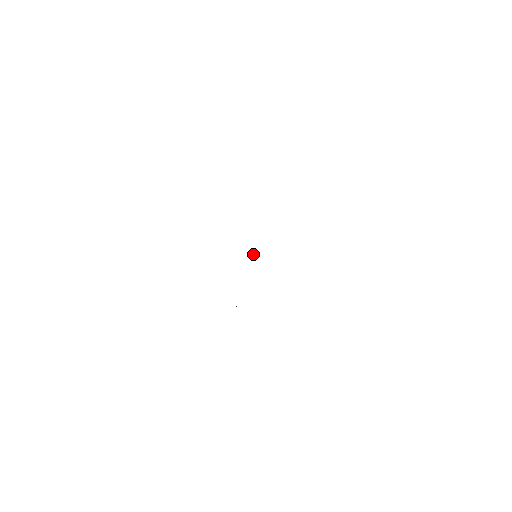
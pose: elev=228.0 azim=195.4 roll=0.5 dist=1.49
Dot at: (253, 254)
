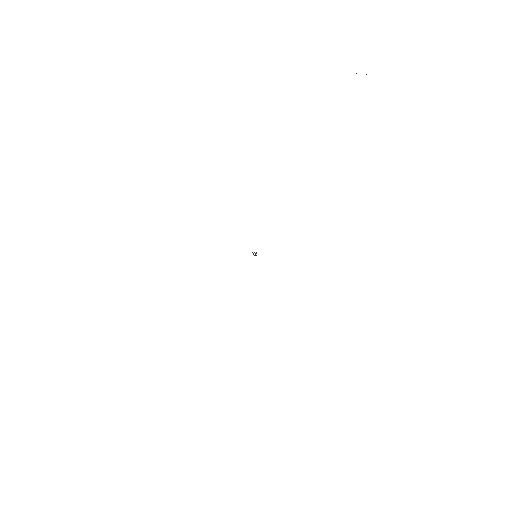
Dot at: (253, 254)
